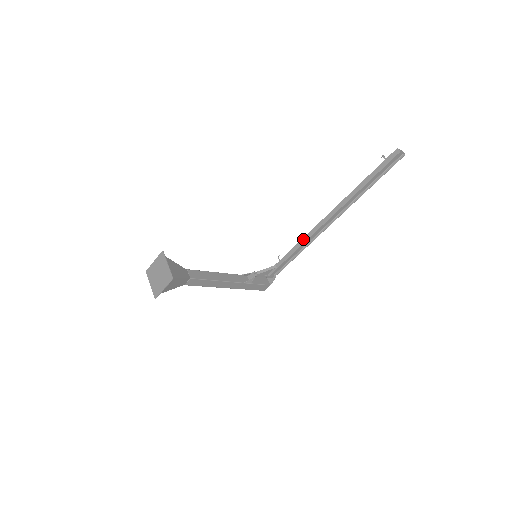
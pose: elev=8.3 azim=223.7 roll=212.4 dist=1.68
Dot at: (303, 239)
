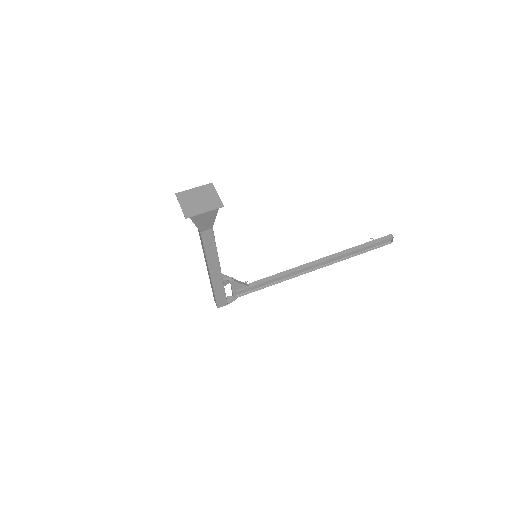
Dot at: (288, 271)
